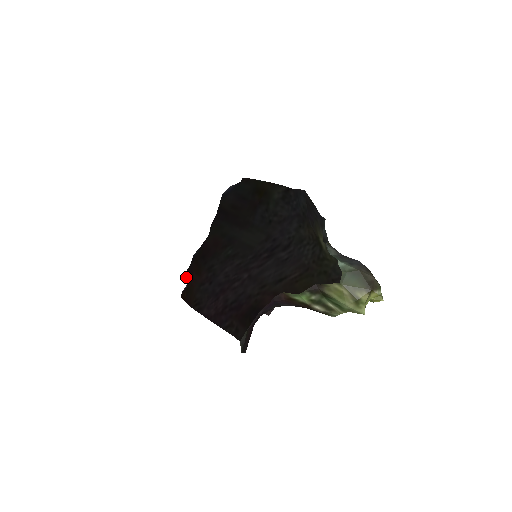
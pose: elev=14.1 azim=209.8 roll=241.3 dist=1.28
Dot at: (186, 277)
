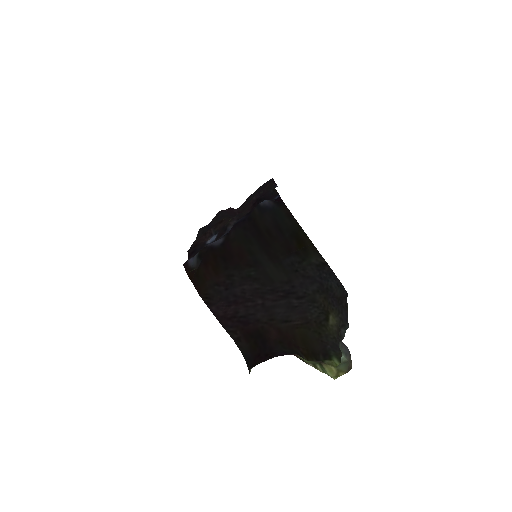
Dot at: (198, 261)
